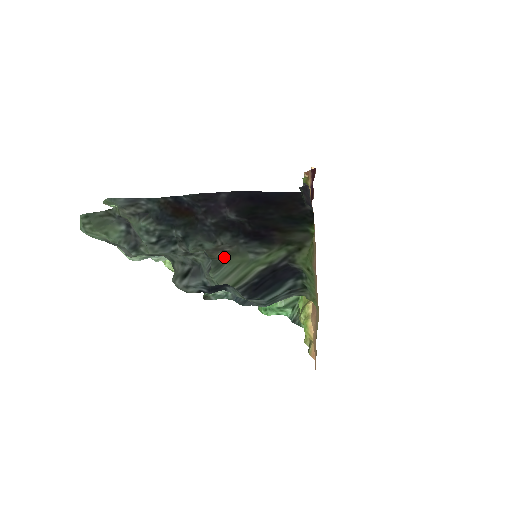
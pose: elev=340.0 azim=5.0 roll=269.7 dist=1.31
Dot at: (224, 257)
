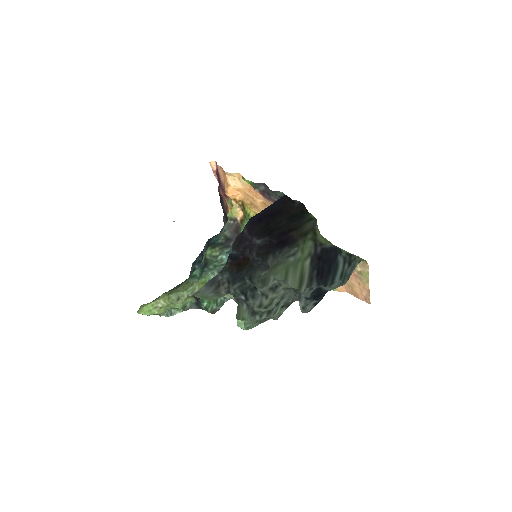
Dot at: occluded
